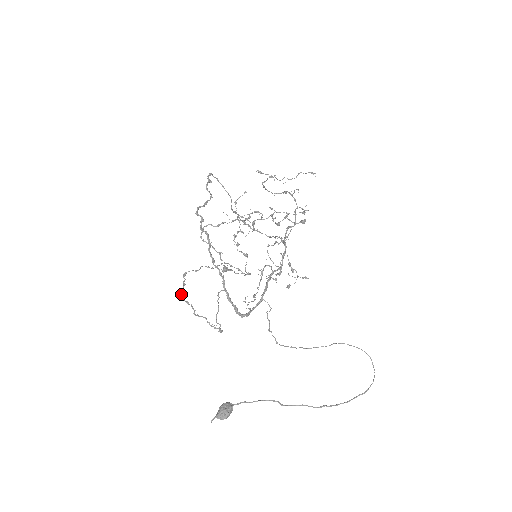
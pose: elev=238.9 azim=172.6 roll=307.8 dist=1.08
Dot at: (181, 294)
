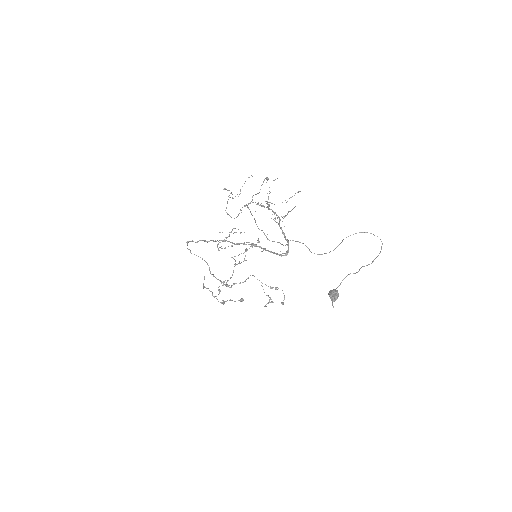
Dot at: (255, 220)
